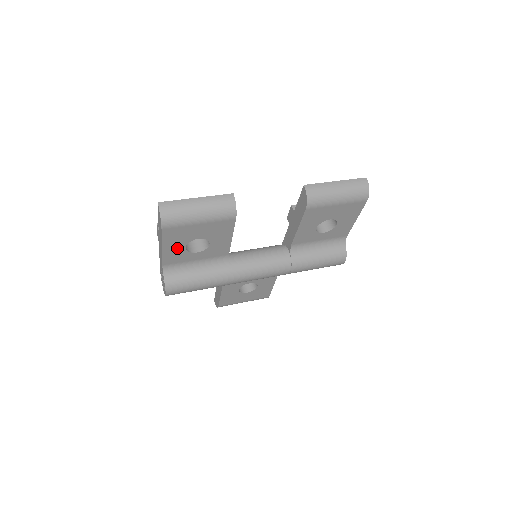
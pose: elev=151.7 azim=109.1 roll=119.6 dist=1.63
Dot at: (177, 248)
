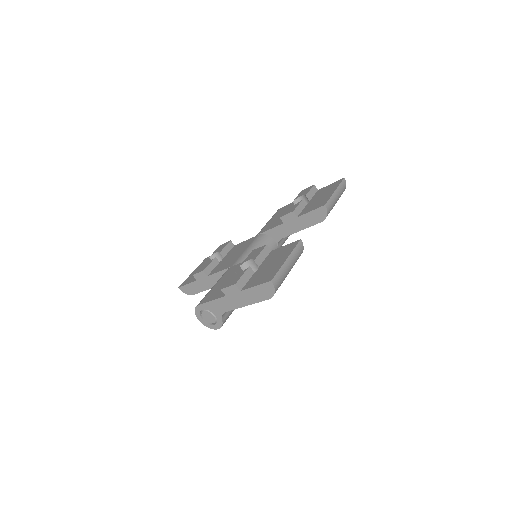
Dot at: occluded
